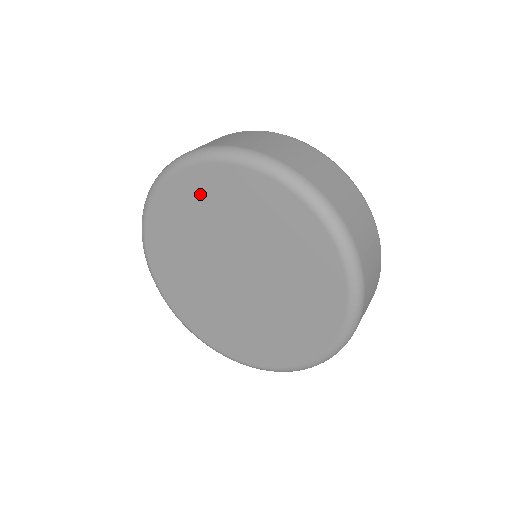
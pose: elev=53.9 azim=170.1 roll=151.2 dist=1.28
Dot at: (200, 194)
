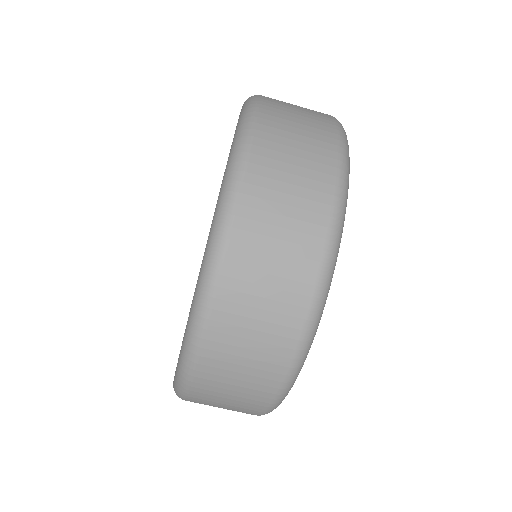
Dot at: occluded
